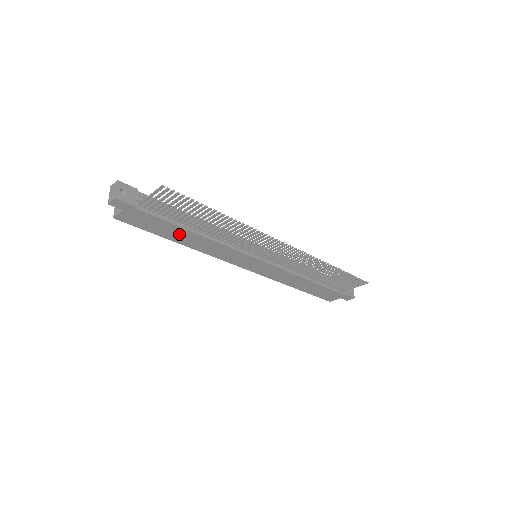
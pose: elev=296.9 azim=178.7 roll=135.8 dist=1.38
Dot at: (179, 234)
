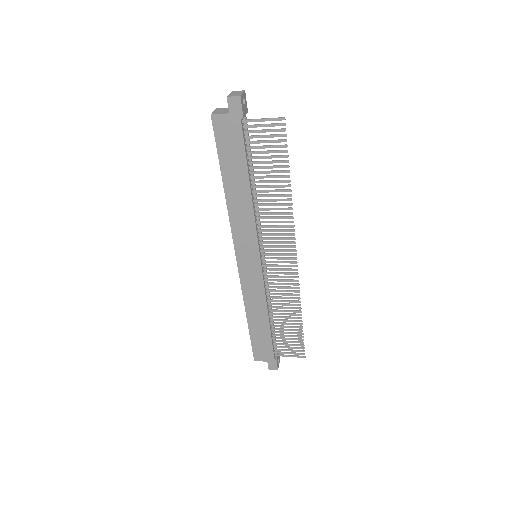
Dot at: (237, 176)
